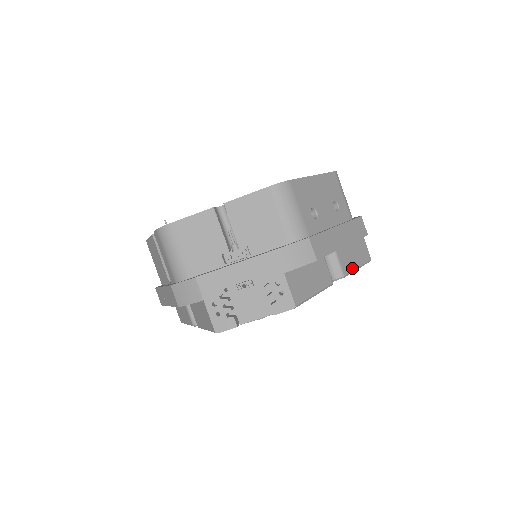
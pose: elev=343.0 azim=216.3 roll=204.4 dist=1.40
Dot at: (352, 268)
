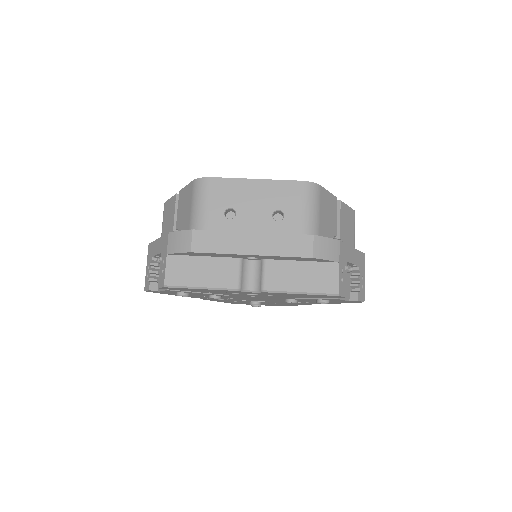
Dot at: (286, 288)
